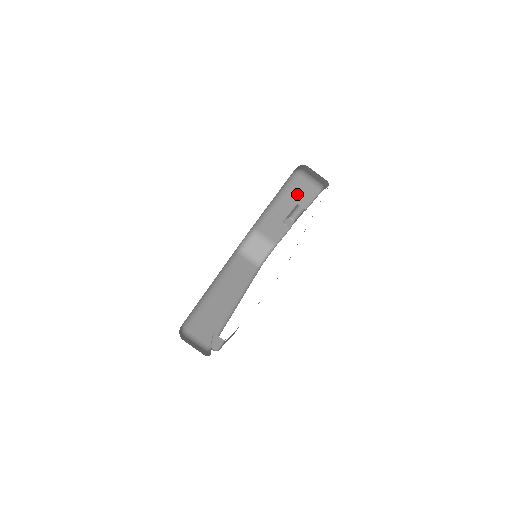
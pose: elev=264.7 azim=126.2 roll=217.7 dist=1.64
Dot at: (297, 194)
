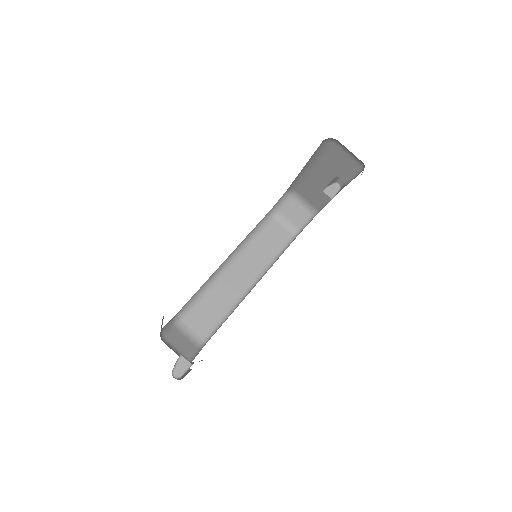
Dot at: (335, 164)
